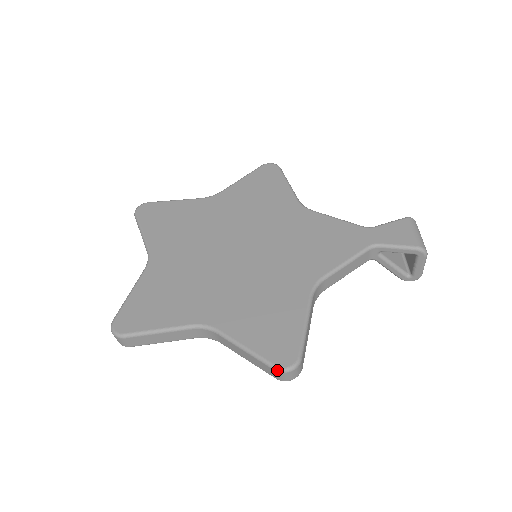
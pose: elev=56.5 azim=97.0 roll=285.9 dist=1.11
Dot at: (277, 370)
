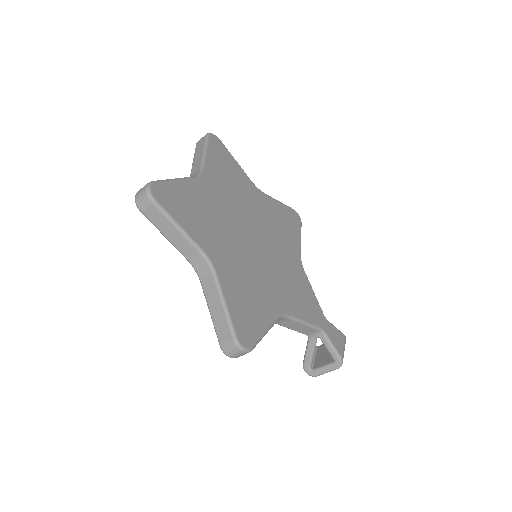
Dot at: (235, 341)
